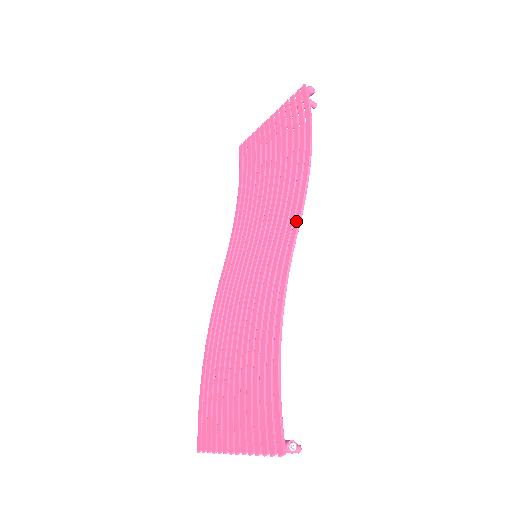
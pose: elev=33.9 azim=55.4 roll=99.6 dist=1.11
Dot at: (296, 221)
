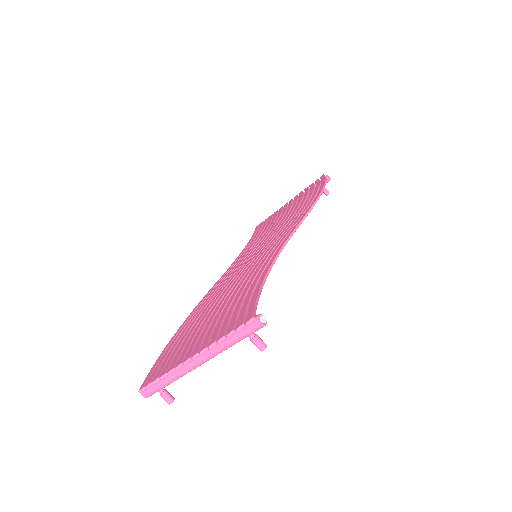
Dot at: (302, 217)
